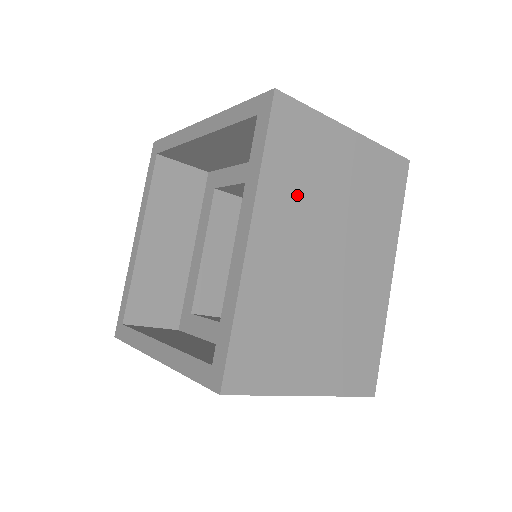
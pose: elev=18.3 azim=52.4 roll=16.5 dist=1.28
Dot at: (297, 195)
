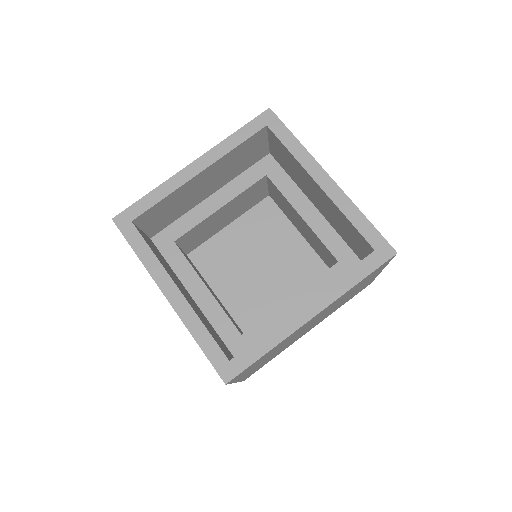
Dot at: occluded
